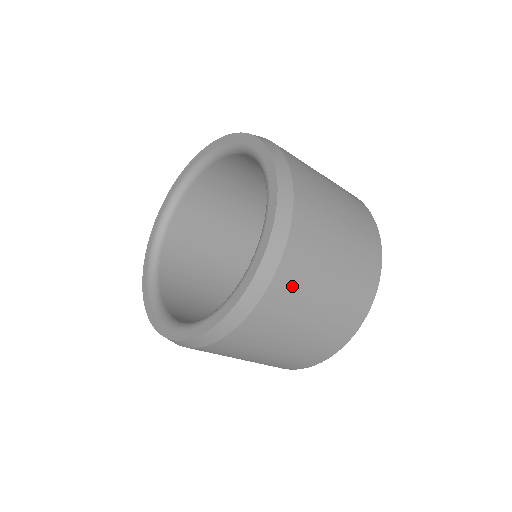
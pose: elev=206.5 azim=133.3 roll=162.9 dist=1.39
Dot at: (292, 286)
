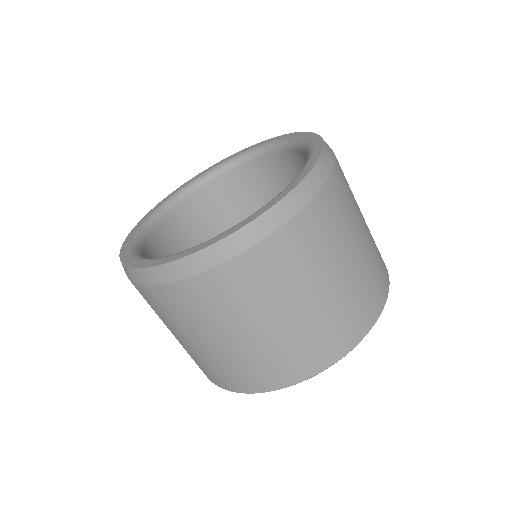
Dot at: occluded
